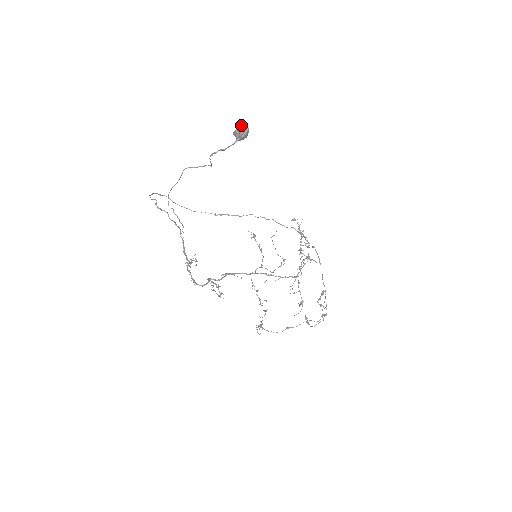
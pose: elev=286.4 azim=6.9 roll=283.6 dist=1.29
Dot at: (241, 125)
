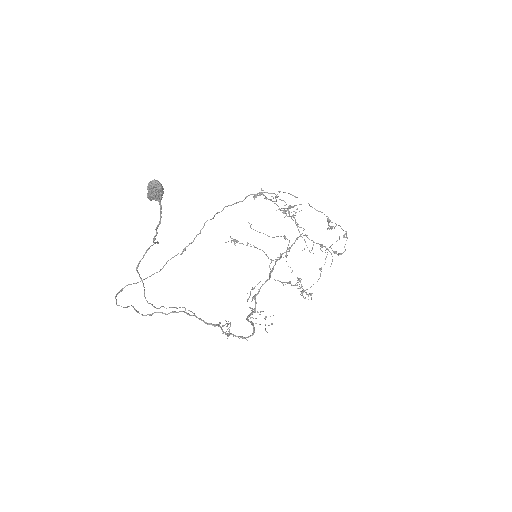
Dot at: (150, 187)
